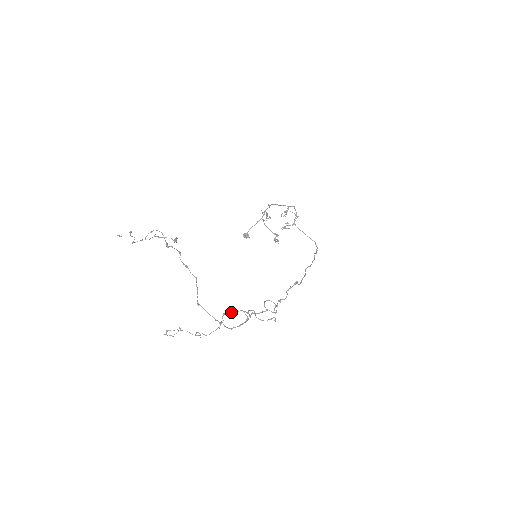
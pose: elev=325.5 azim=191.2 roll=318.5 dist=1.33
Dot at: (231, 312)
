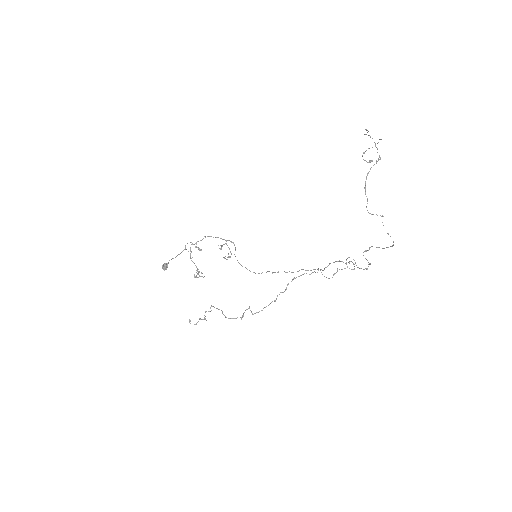
Dot at: occluded
